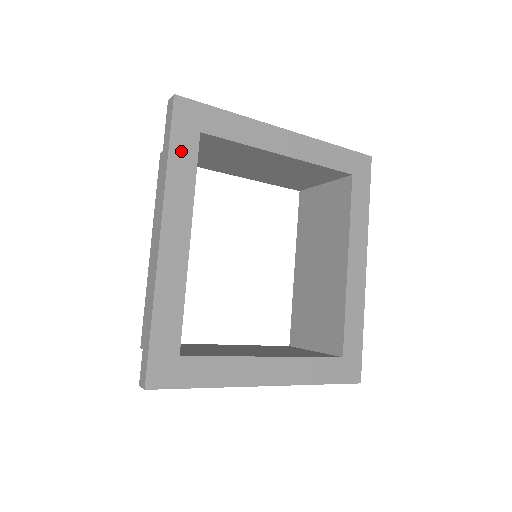
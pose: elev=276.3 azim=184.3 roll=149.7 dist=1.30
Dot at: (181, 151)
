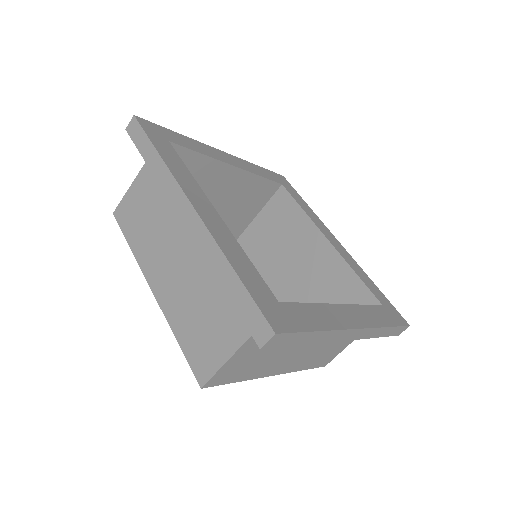
Dot at: (164, 150)
